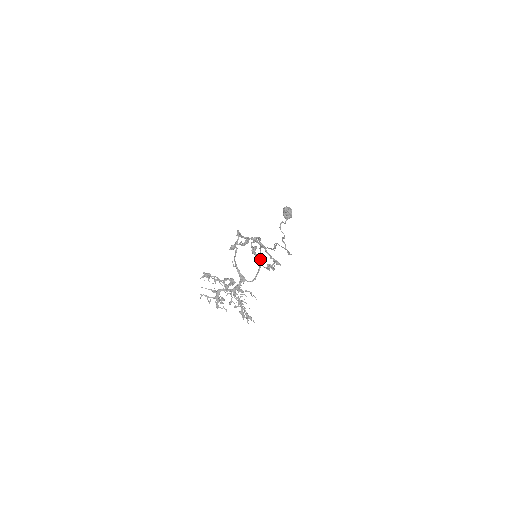
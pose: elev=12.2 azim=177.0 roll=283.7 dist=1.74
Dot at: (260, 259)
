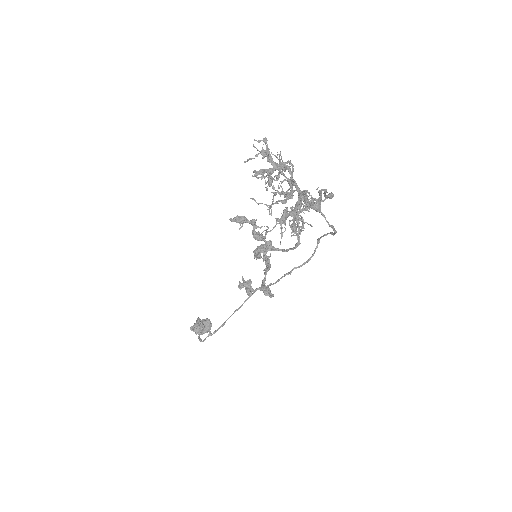
Dot at: (334, 232)
